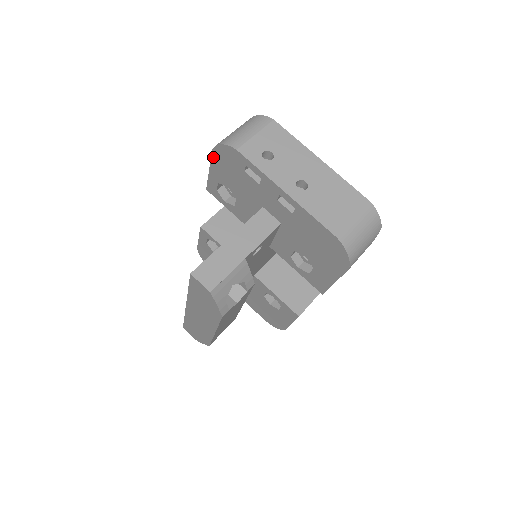
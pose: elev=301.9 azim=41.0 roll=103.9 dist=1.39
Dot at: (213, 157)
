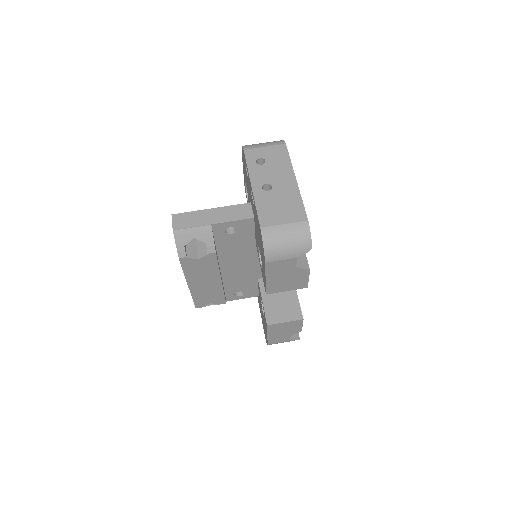
Dot at: (242, 158)
